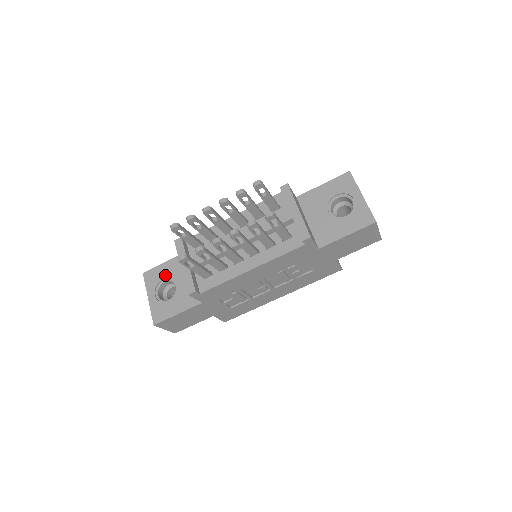
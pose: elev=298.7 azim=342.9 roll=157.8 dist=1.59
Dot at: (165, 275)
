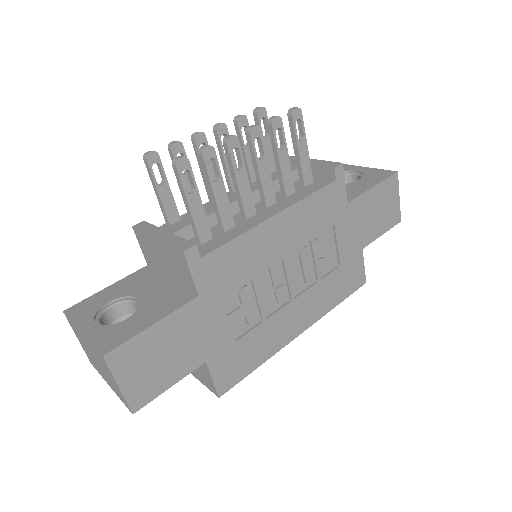
Dot at: (111, 297)
